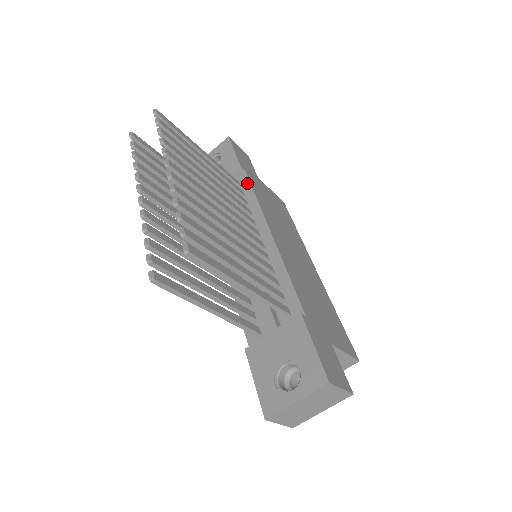
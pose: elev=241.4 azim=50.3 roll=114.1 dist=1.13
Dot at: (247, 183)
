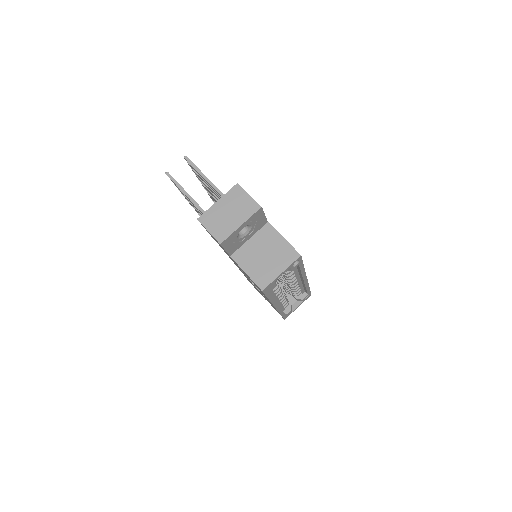
Dot at: occluded
